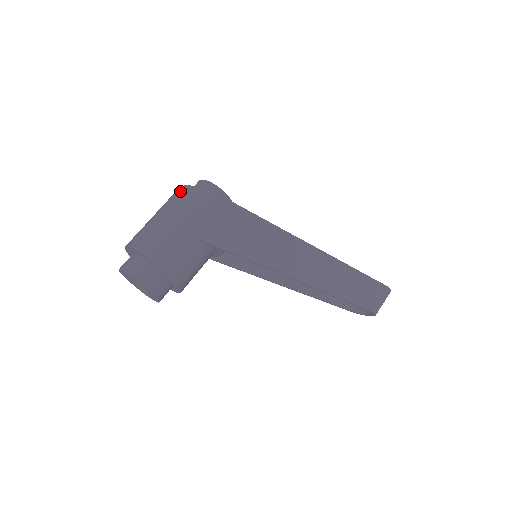
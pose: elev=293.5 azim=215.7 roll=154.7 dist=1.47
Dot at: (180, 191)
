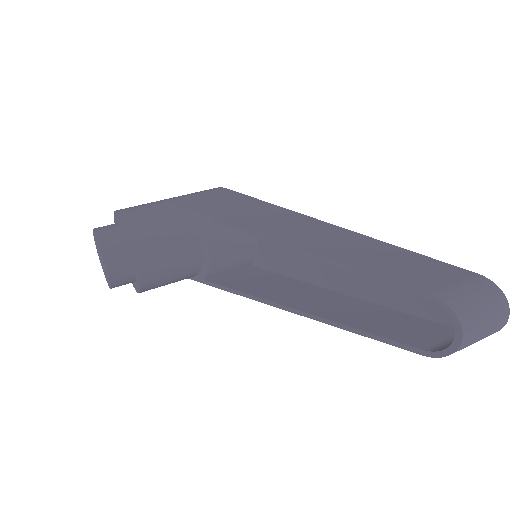
Dot at: occluded
